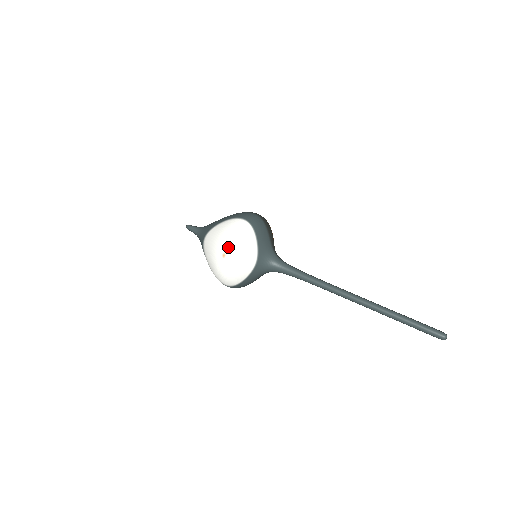
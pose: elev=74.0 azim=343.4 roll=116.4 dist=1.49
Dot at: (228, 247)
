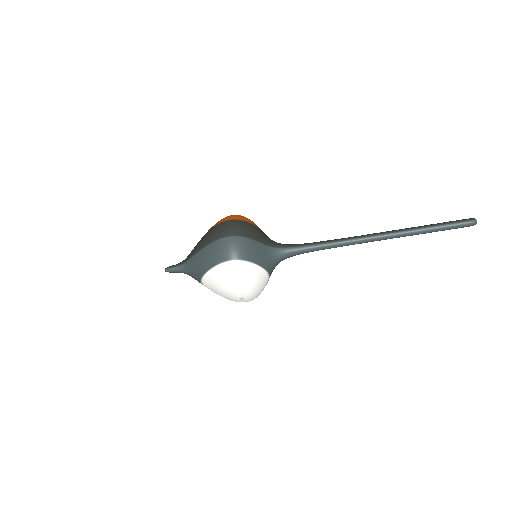
Dot at: (241, 294)
